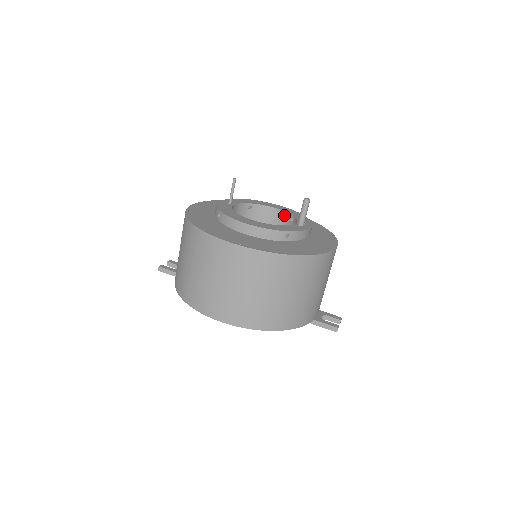
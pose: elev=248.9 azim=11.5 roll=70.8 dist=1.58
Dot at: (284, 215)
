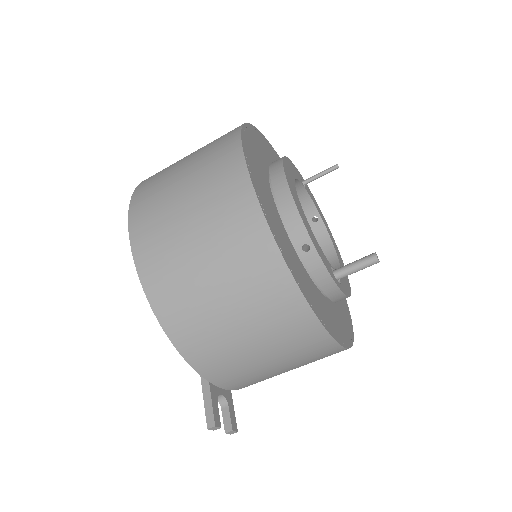
Dot at: (334, 264)
